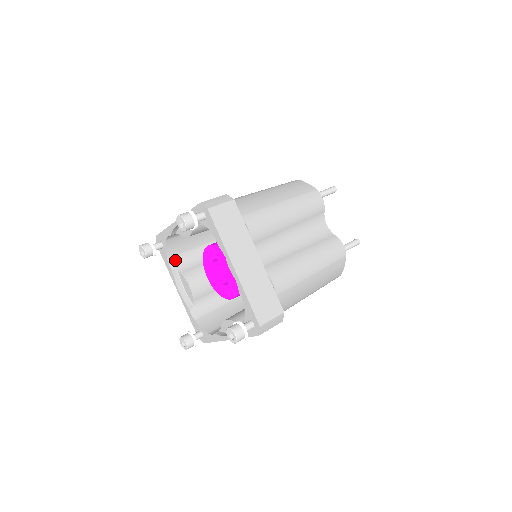
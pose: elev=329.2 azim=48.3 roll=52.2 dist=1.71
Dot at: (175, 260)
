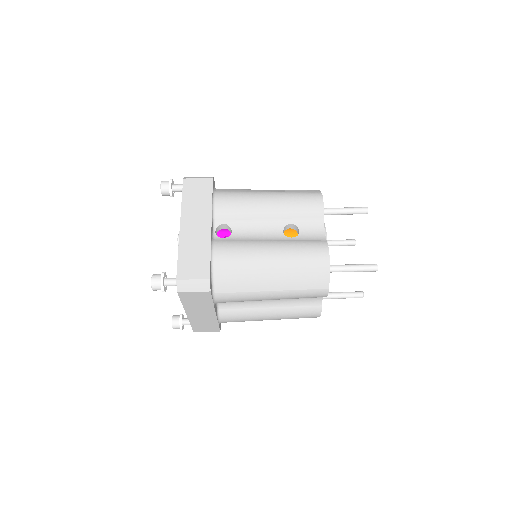
Dot at: occluded
